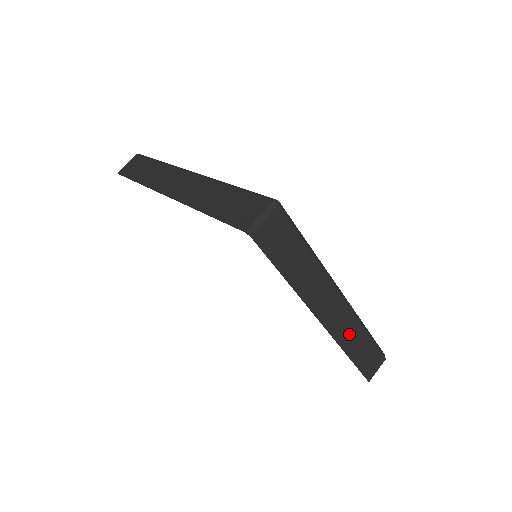
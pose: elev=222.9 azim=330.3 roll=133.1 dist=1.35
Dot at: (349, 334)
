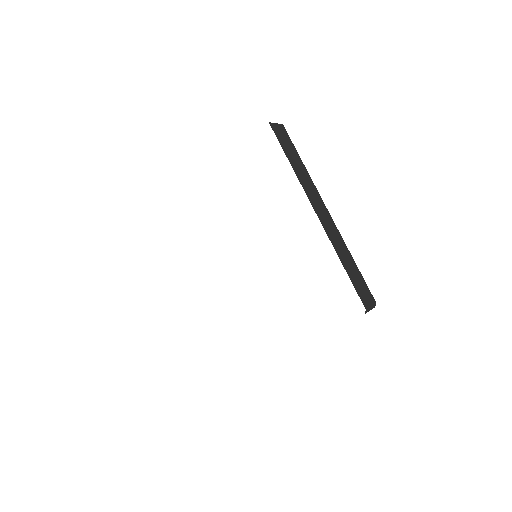
Dot at: (338, 243)
